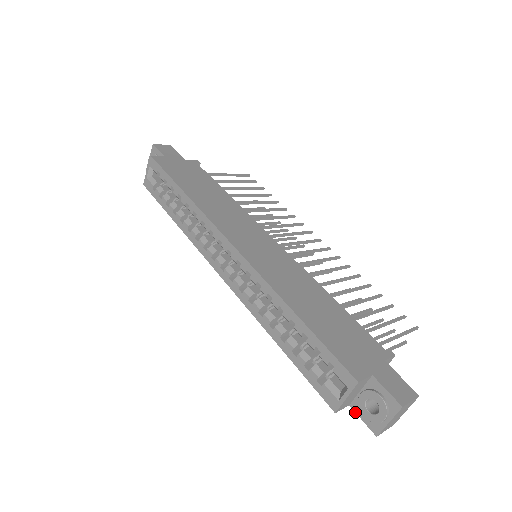
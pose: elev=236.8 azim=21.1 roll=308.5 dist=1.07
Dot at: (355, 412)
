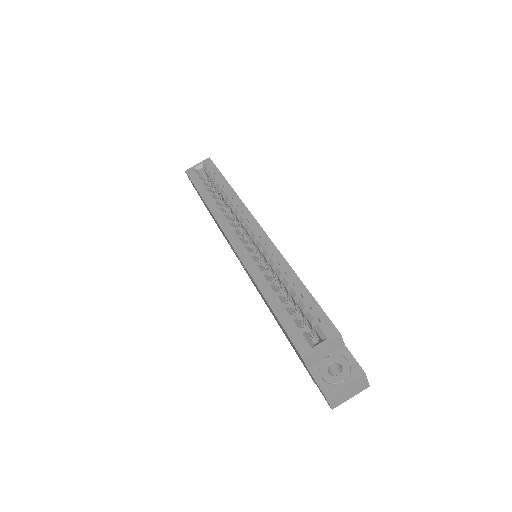
Dot at: (311, 374)
